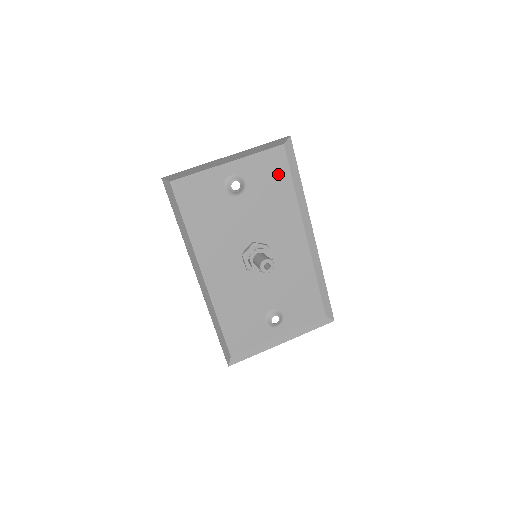
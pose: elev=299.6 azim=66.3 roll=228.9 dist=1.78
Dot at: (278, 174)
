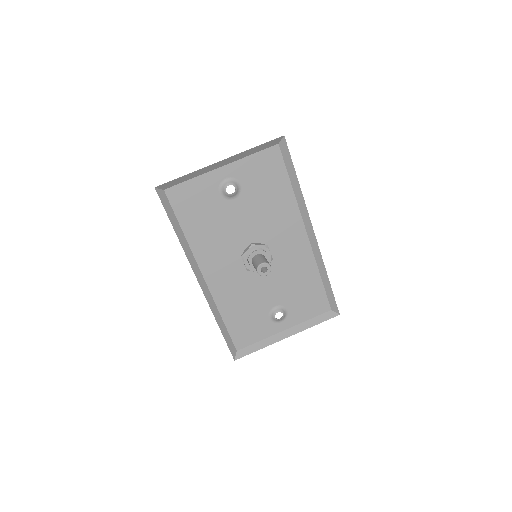
Dot at: (274, 174)
